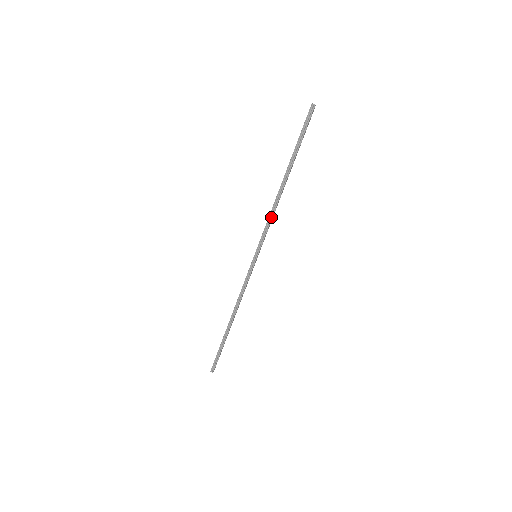
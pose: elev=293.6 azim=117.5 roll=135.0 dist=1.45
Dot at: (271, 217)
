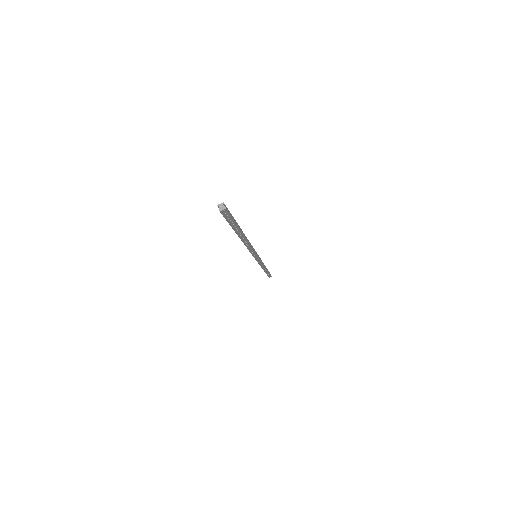
Dot at: (247, 248)
